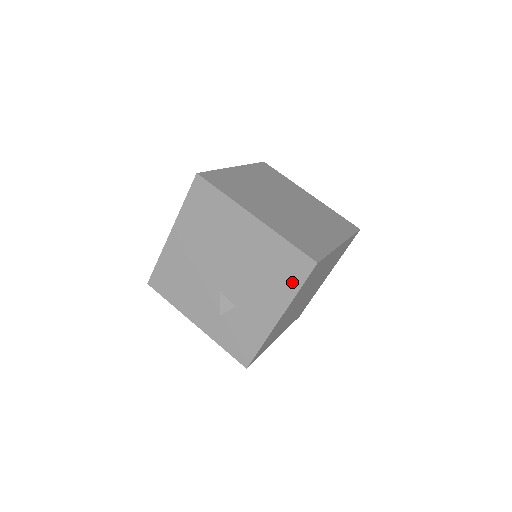
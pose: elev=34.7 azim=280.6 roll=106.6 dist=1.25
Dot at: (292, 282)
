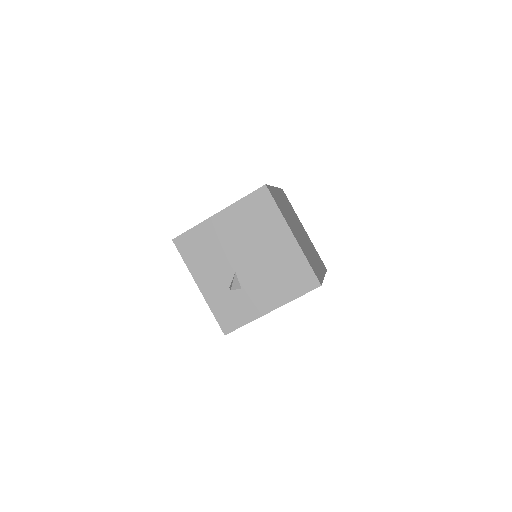
Dot at: (296, 290)
